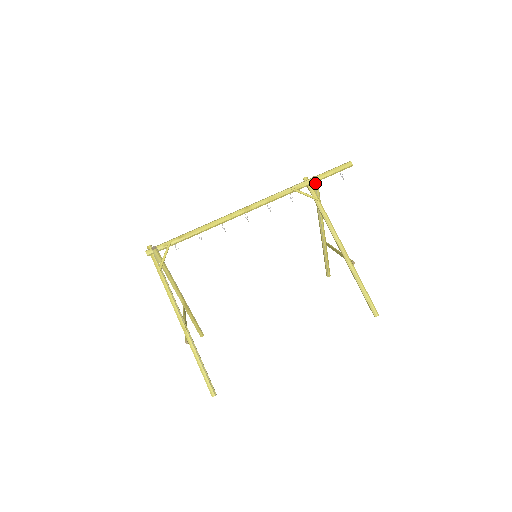
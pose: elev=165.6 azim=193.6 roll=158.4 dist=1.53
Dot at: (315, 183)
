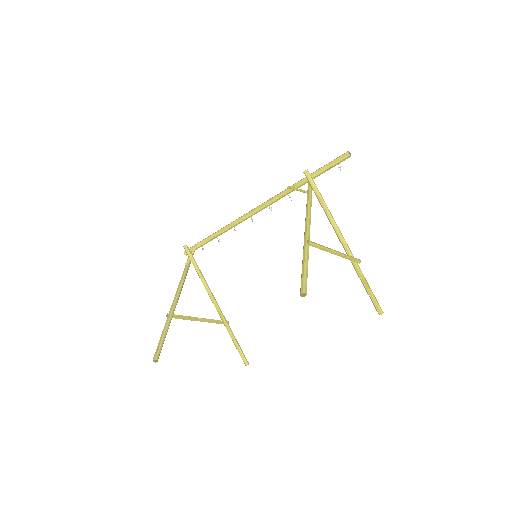
Dot at: (306, 177)
